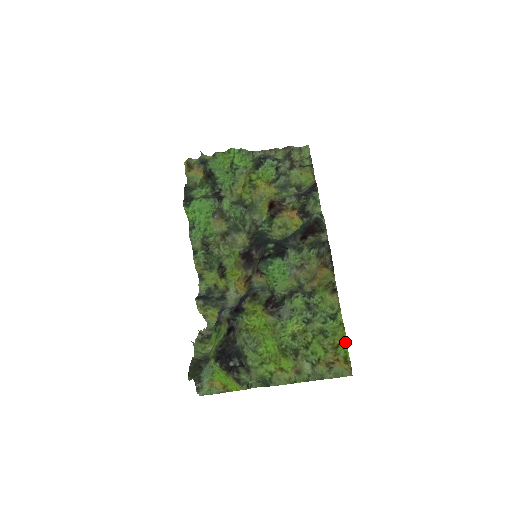
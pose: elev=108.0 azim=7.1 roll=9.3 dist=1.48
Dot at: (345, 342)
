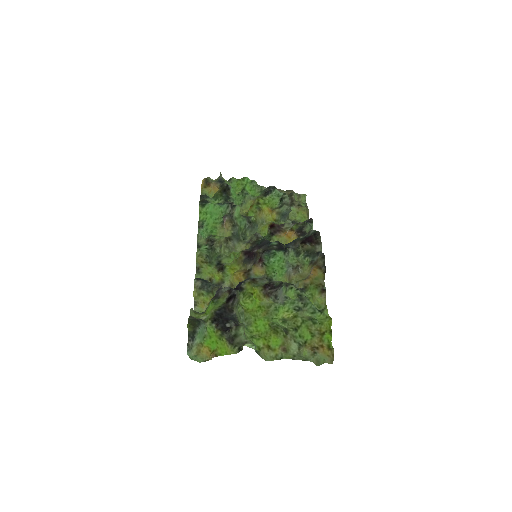
Dot at: (330, 331)
